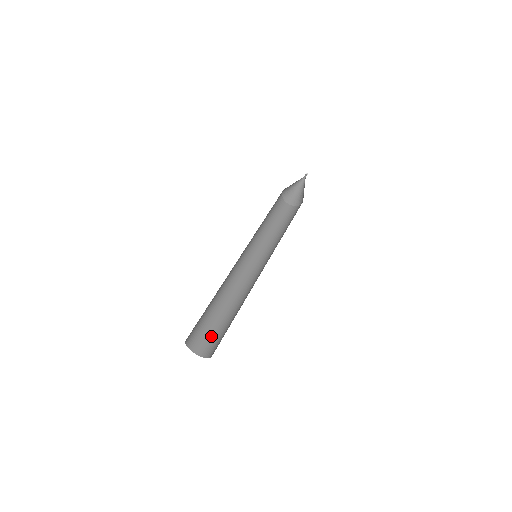
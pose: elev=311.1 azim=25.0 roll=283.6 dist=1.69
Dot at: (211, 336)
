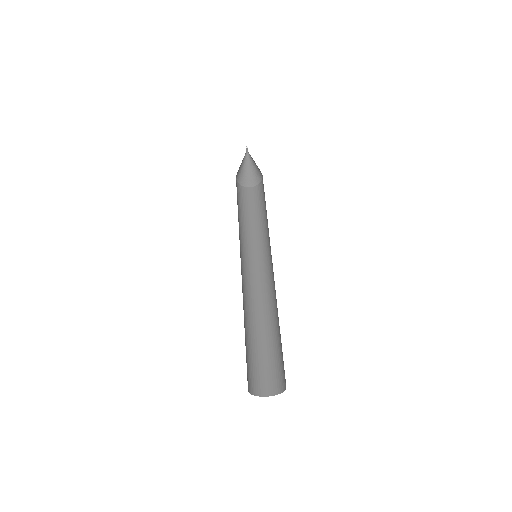
Dot at: (249, 364)
